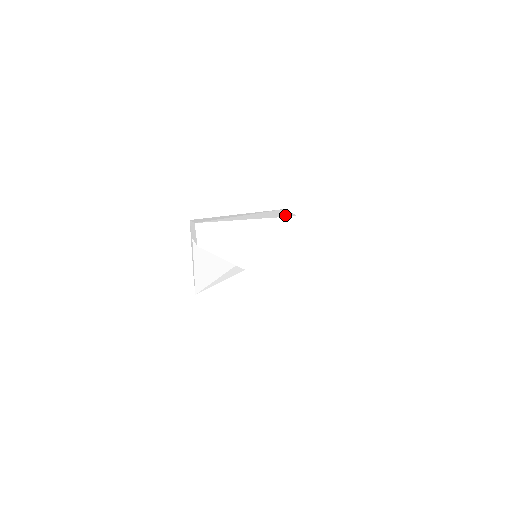
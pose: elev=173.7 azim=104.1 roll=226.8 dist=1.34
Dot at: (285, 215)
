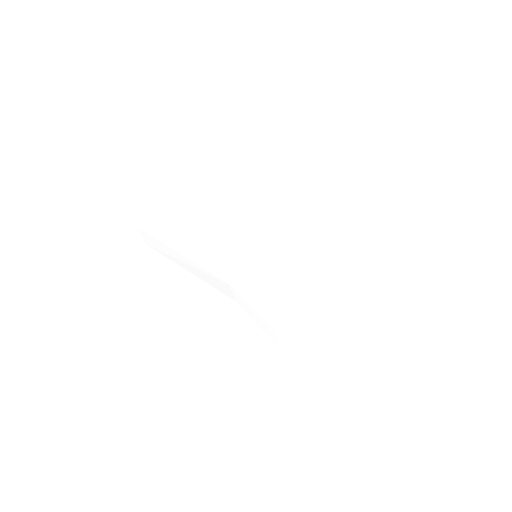
Dot at: (321, 273)
